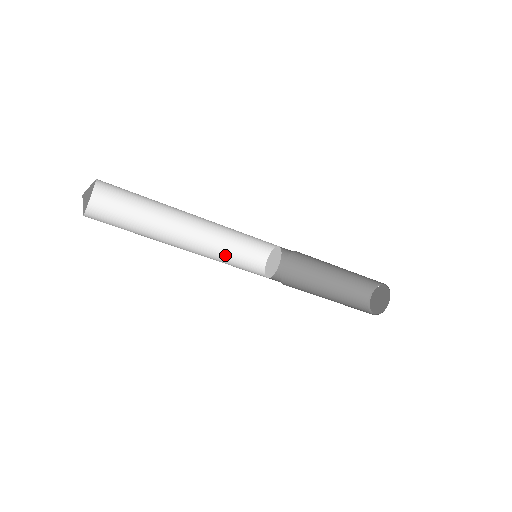
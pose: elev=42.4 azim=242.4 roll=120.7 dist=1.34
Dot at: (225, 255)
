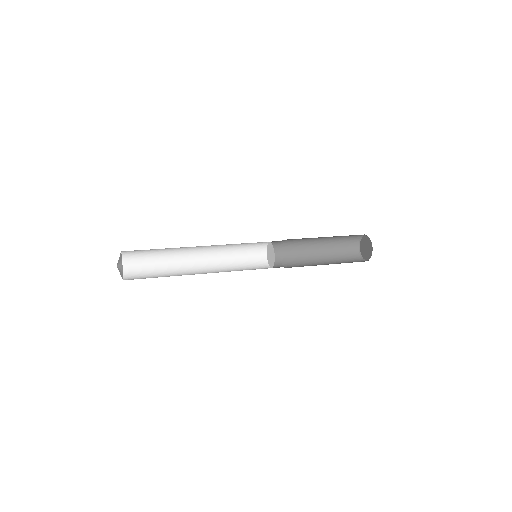
Dot at: (233, 262)
